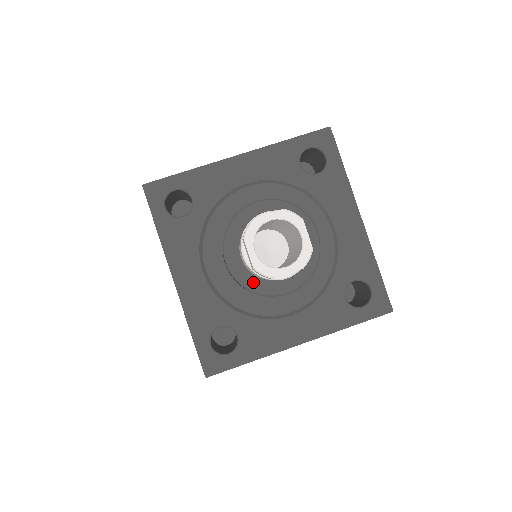
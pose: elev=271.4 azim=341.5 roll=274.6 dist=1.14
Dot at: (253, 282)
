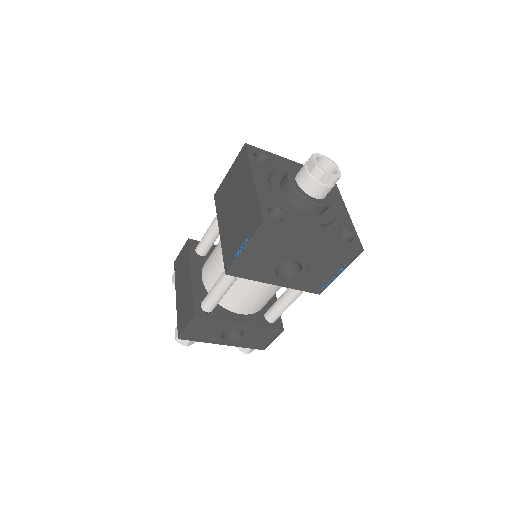
Dot at: (301, 191)
